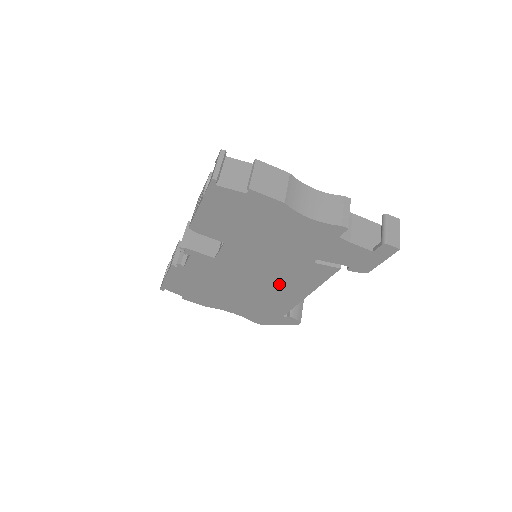
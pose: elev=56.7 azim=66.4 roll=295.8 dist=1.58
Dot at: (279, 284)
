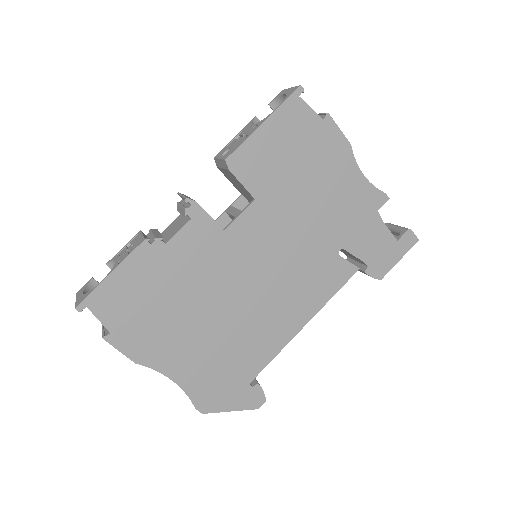
Dot at: (280, 298)
